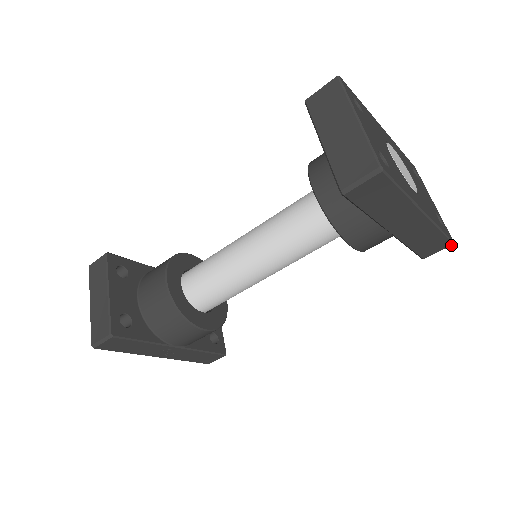
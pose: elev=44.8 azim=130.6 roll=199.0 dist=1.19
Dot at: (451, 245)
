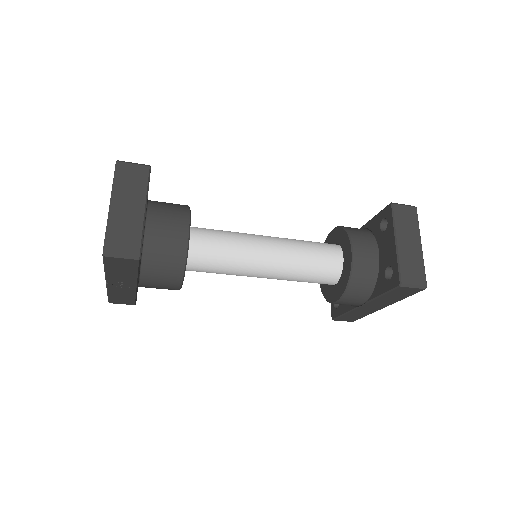
Dot at: (352, 321)
